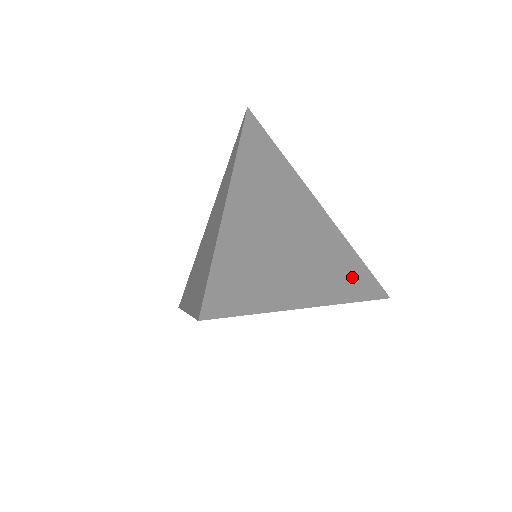
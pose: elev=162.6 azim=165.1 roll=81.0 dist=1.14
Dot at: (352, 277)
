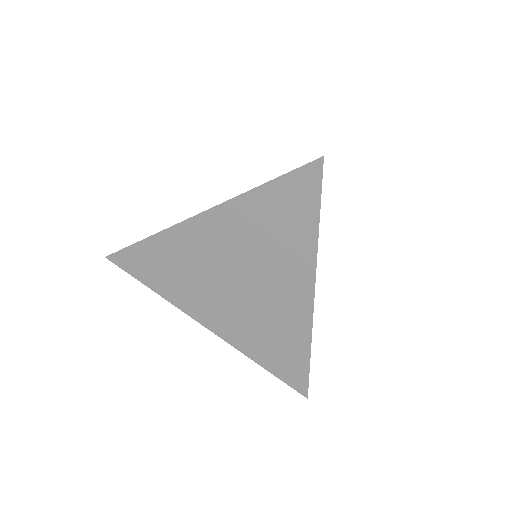
Dot at: occluded
